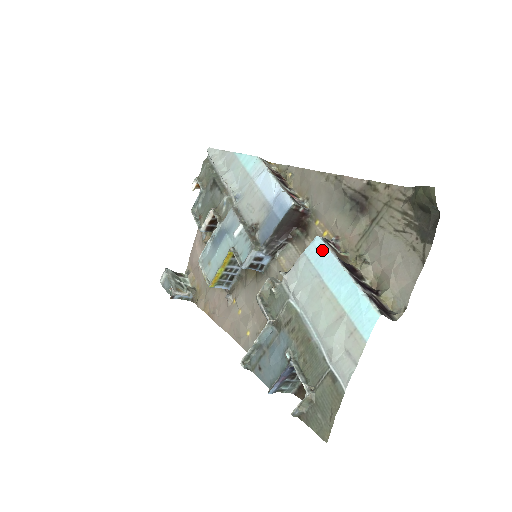
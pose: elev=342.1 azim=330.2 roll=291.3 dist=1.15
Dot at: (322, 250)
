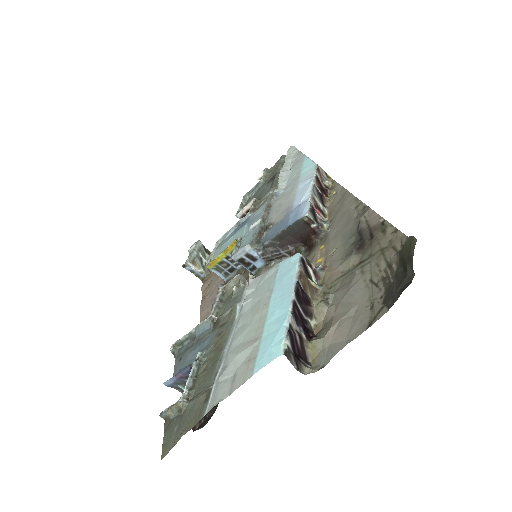
Dot at: (292, 267)
